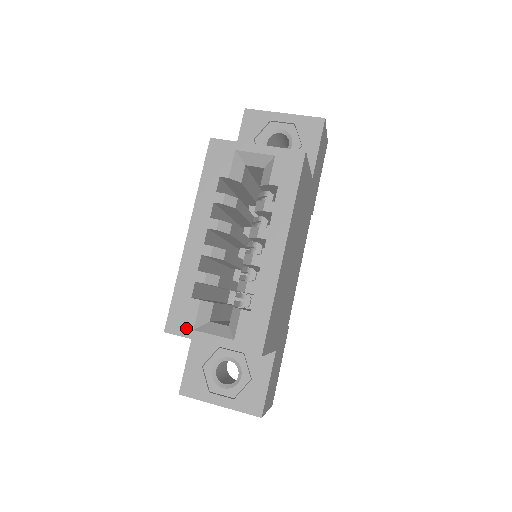
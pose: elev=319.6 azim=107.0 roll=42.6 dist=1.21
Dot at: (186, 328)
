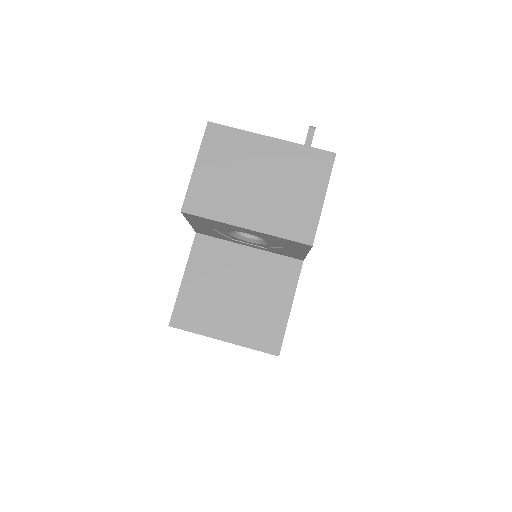
Dot at: occluded
